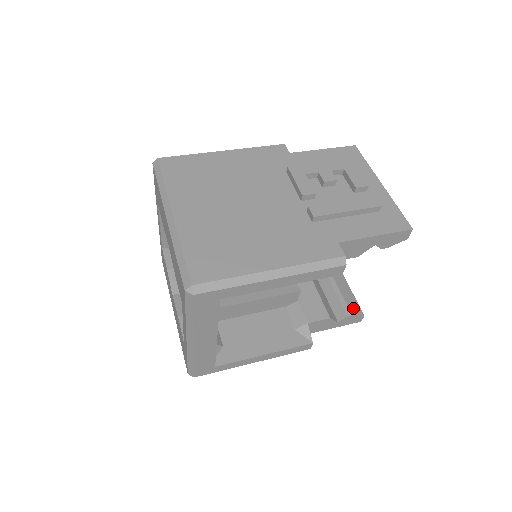
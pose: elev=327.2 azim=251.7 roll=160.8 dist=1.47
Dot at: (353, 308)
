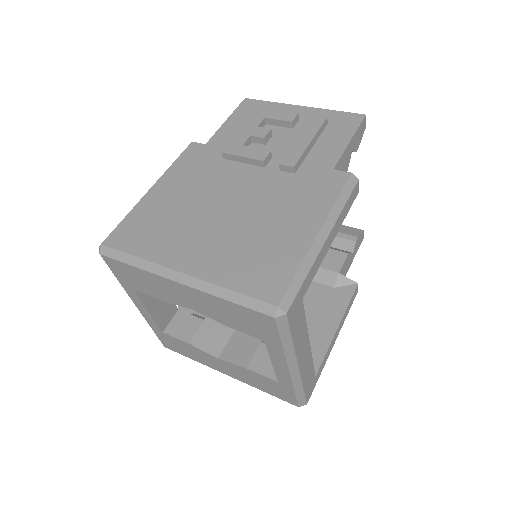
Dot at: (351, 232)
